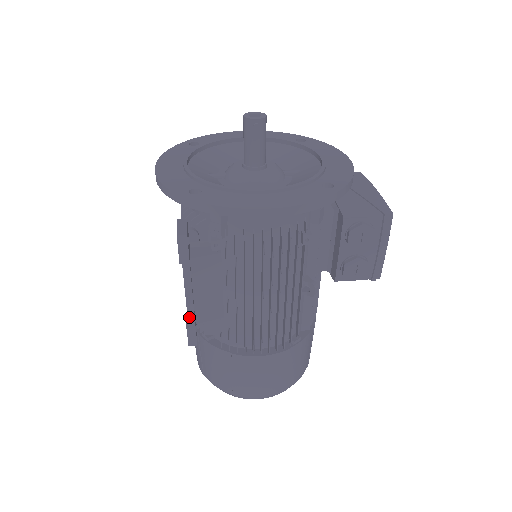
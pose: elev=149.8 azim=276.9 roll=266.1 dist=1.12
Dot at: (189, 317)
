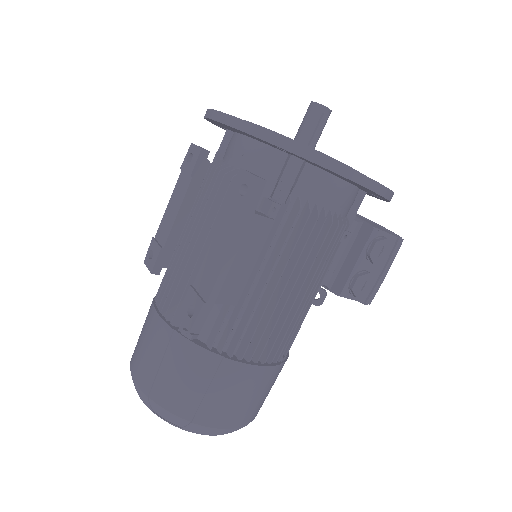
Dot at: (215, 288)
